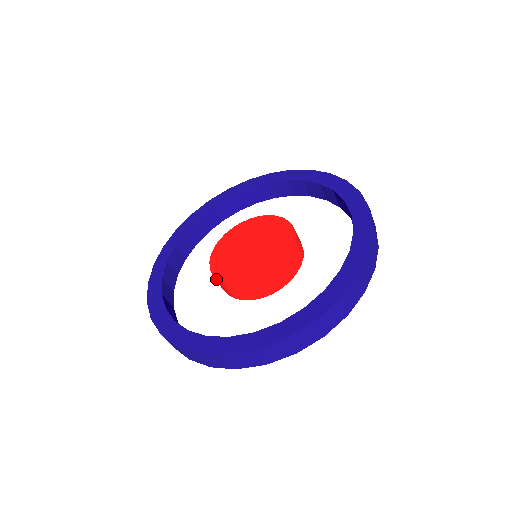
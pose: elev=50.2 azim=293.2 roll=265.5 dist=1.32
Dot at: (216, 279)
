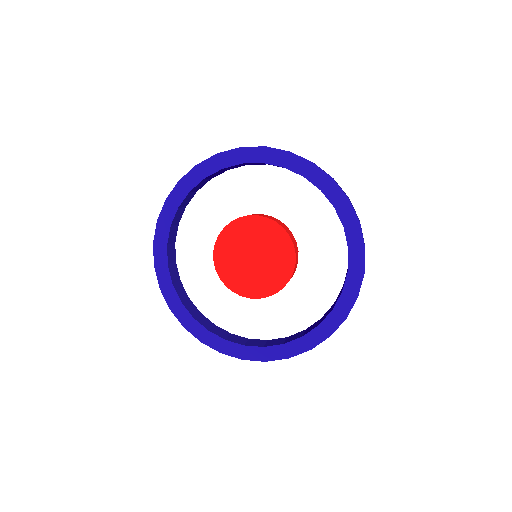
Dot at: occluded
